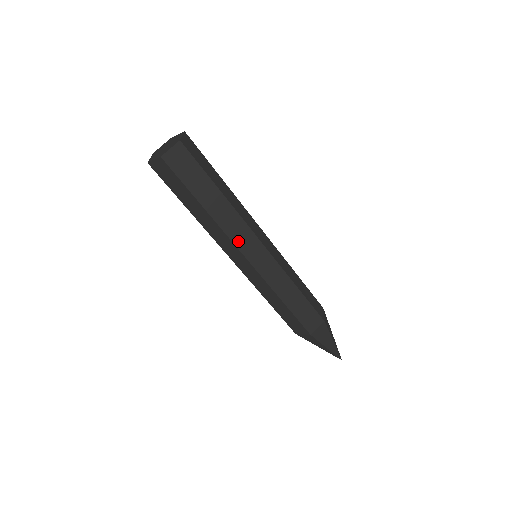
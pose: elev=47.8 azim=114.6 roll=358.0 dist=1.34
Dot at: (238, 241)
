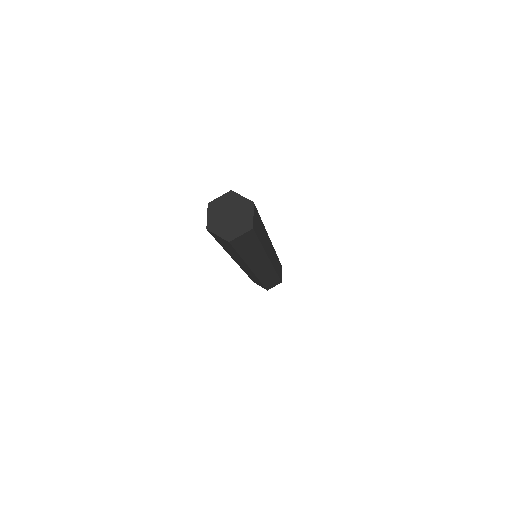
Dot at: (254, 267)
